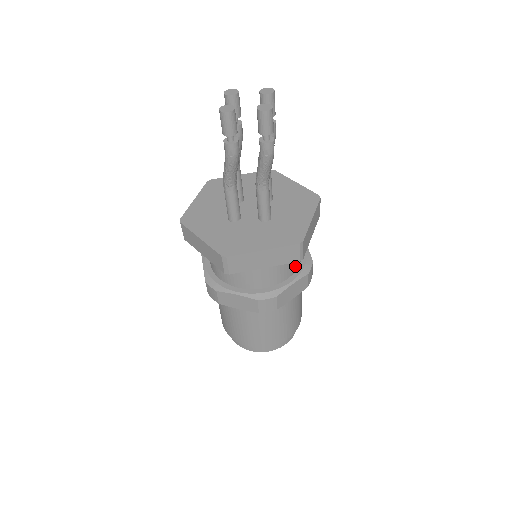
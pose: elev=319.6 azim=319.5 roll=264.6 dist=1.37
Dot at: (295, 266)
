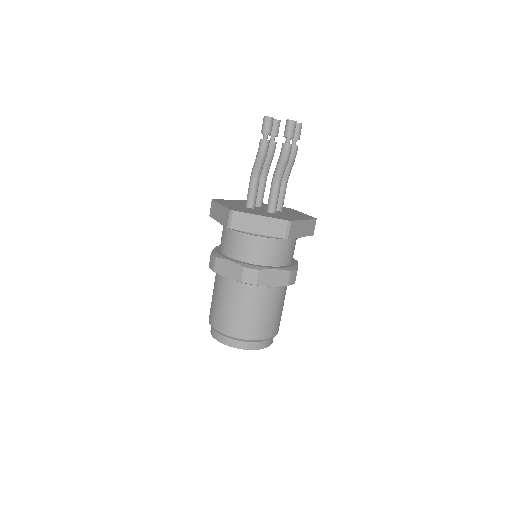
Dot at: (282, 261)
